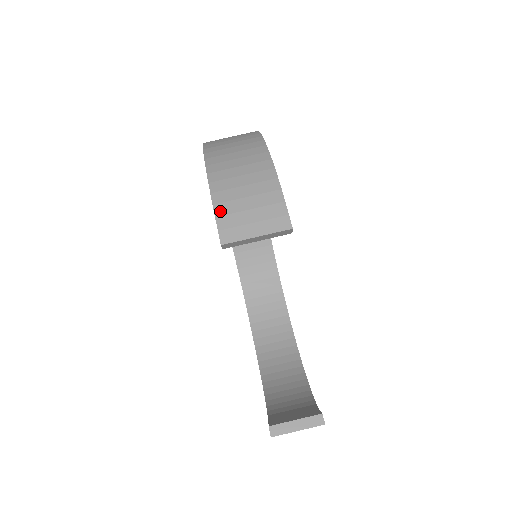
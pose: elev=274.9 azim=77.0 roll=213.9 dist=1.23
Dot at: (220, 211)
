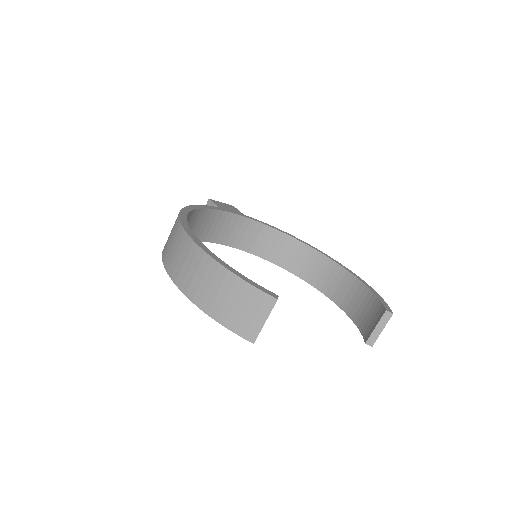
Dot at: (232, 327)
